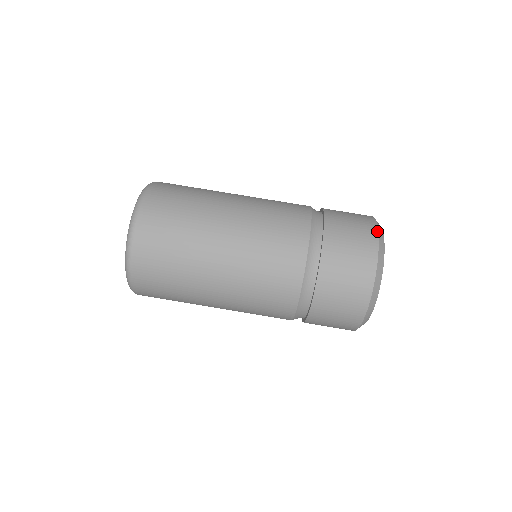
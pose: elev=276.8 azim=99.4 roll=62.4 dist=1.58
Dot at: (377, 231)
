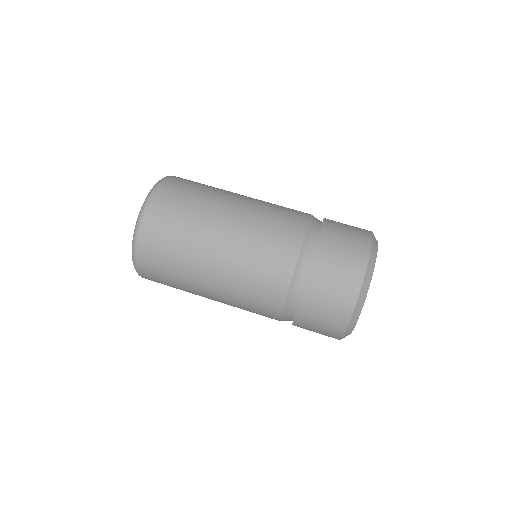
Dot at: (367, 260)
